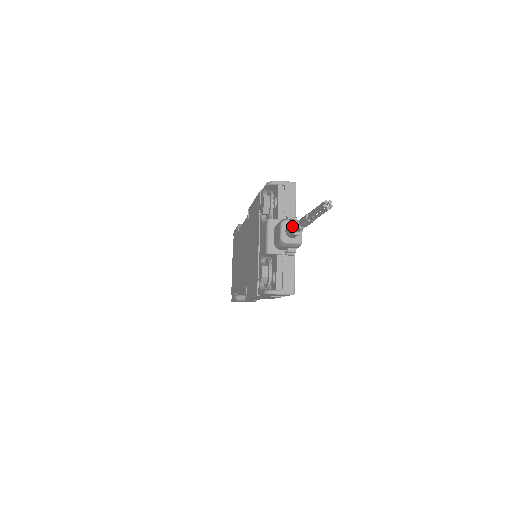
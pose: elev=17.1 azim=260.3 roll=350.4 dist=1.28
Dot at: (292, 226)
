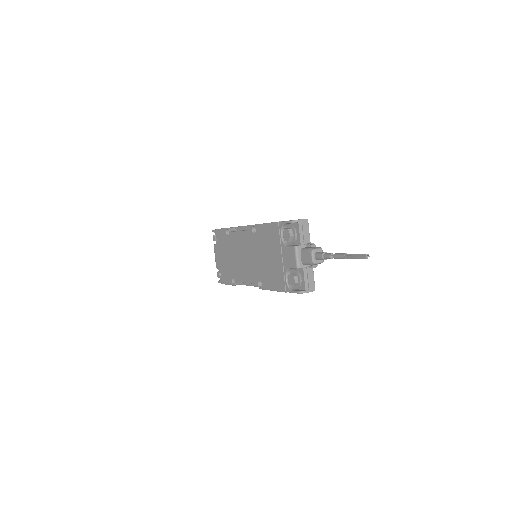
Dot at: (323, 256)
